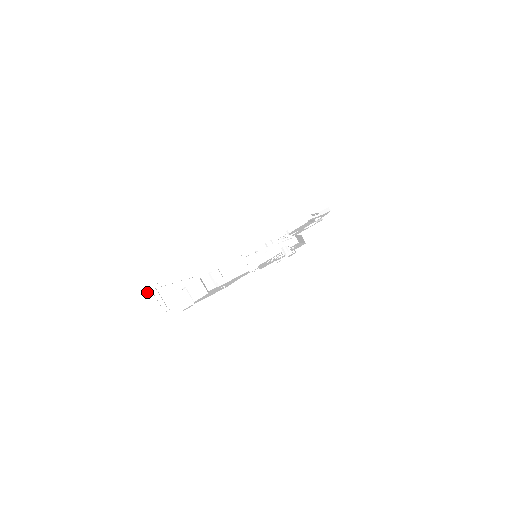
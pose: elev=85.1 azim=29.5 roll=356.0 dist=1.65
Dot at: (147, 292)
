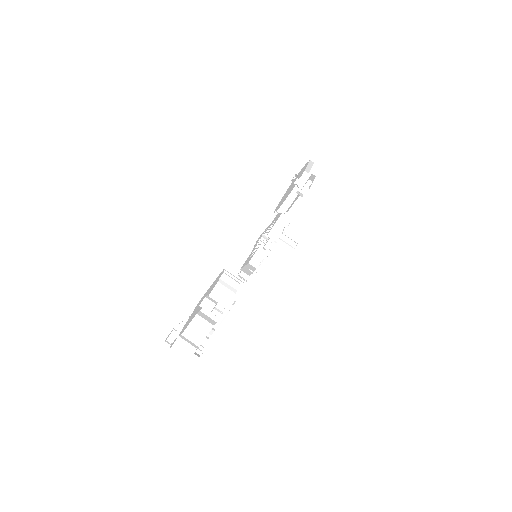
Dot at: occluded
